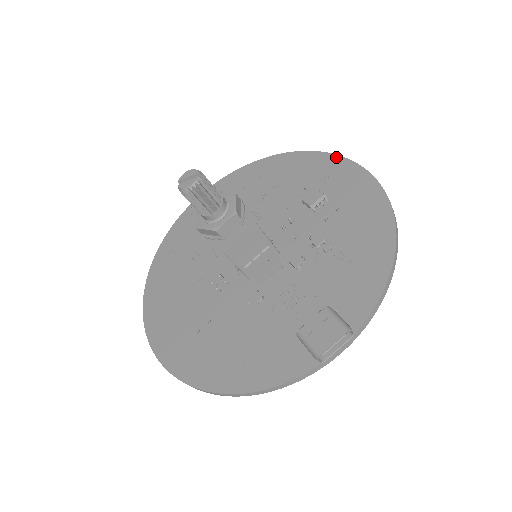
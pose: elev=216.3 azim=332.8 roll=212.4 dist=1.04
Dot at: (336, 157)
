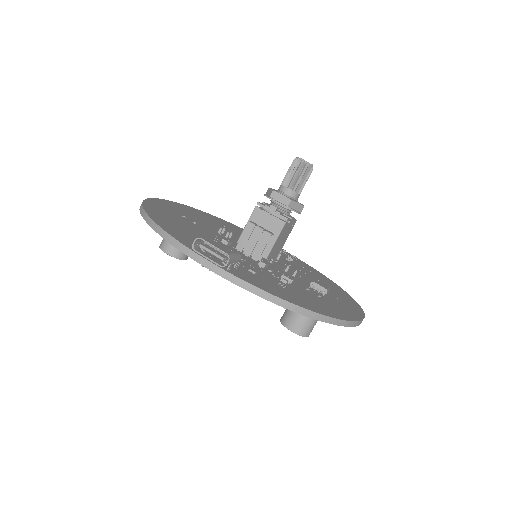
Dot at: (361, 310)
